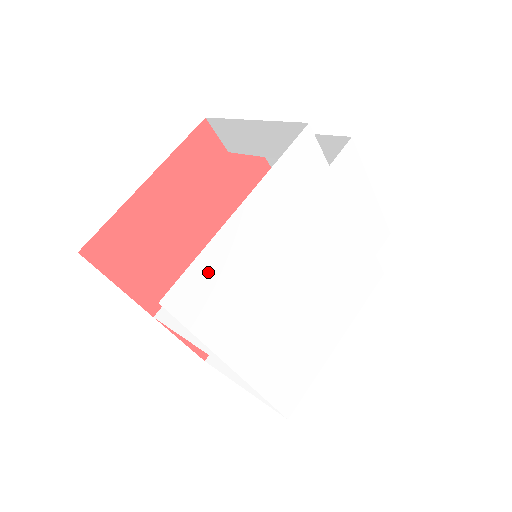
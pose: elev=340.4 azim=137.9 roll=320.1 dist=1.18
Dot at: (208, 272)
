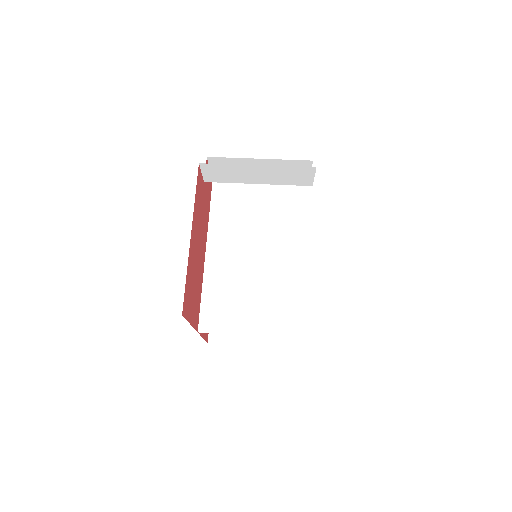
Dot at: occluded
